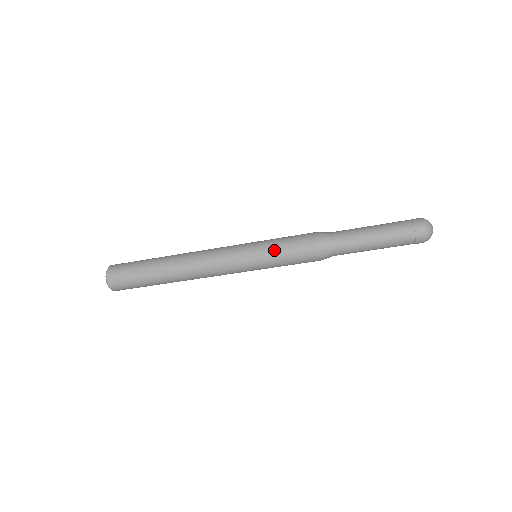
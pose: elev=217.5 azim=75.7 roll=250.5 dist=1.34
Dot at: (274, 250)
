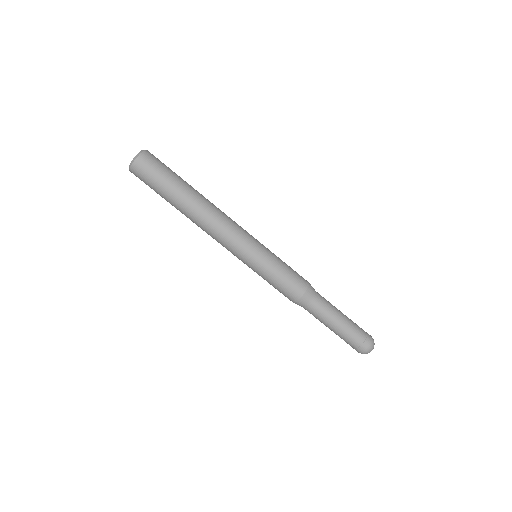
Dot at: (277, 264)
